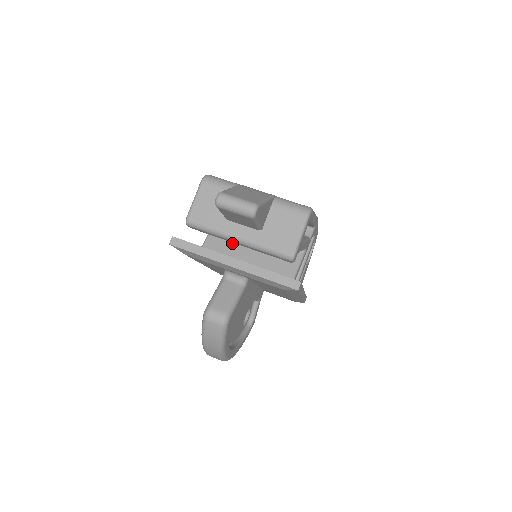
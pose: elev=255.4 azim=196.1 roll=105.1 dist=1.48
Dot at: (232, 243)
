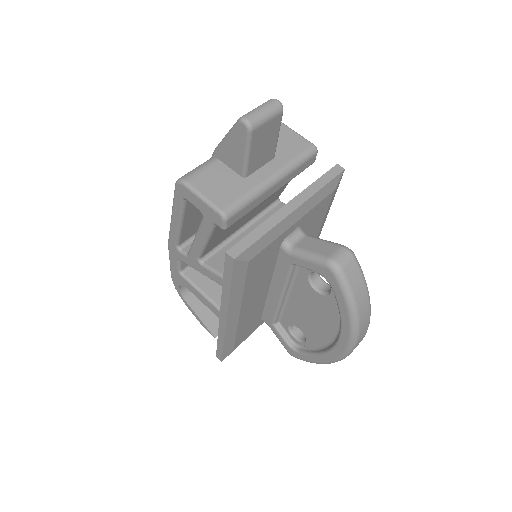
Dot at: occluded
